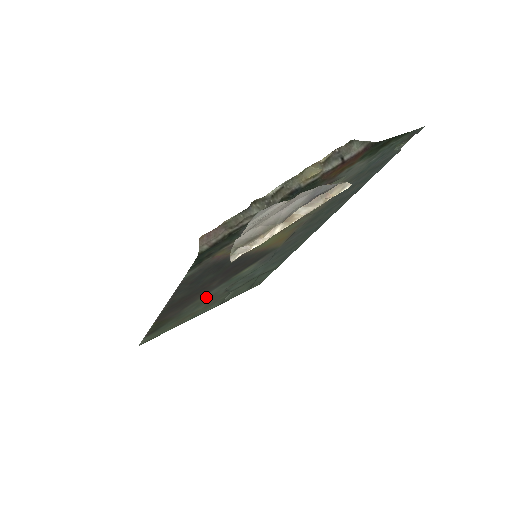
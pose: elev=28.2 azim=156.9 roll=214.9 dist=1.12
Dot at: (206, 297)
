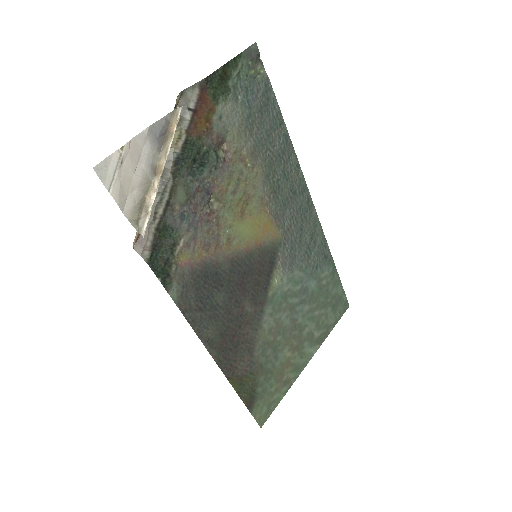
Dot at: (269, 333)
